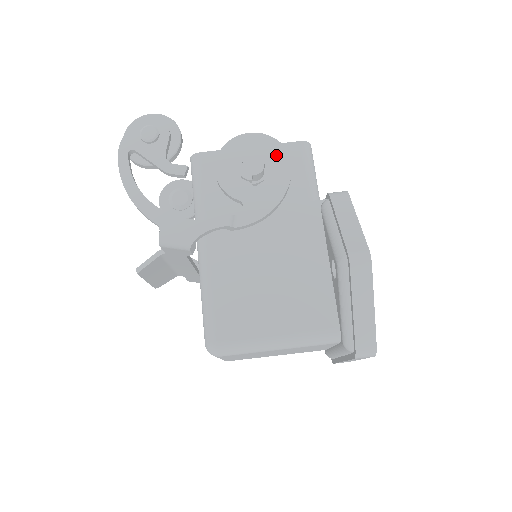
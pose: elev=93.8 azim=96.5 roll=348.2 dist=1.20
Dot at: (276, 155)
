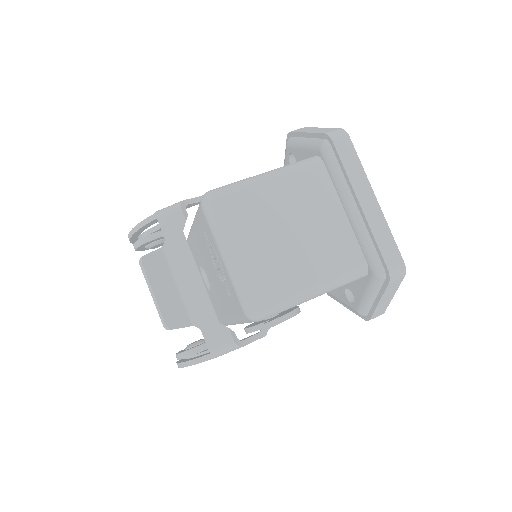
Dot at: occluded
